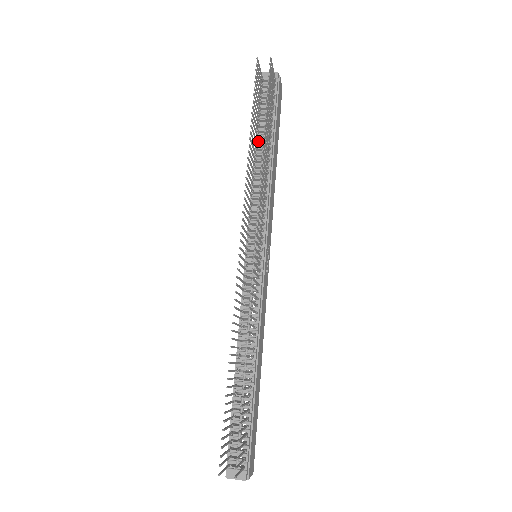
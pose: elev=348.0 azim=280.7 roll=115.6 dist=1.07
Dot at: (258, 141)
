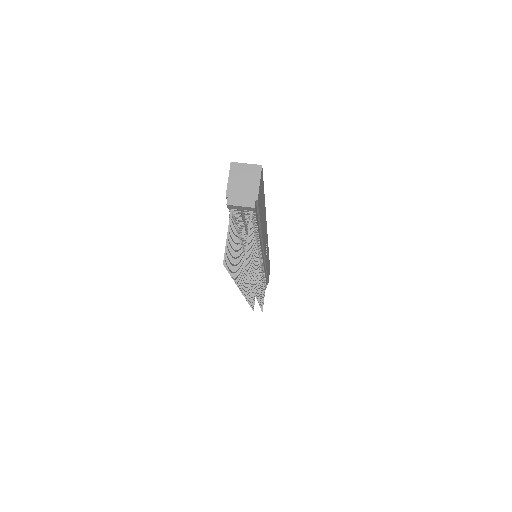
Dot at: (241, 236)
